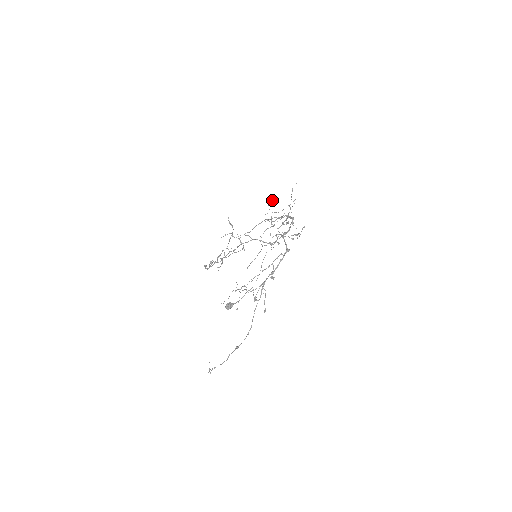
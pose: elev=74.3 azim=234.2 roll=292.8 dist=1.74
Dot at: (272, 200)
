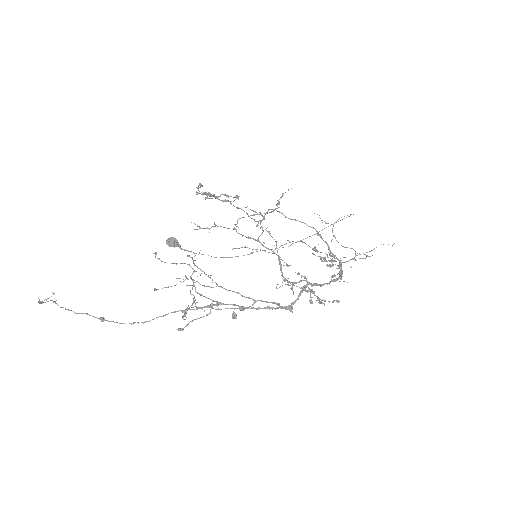
Dot at: (349, 216)
